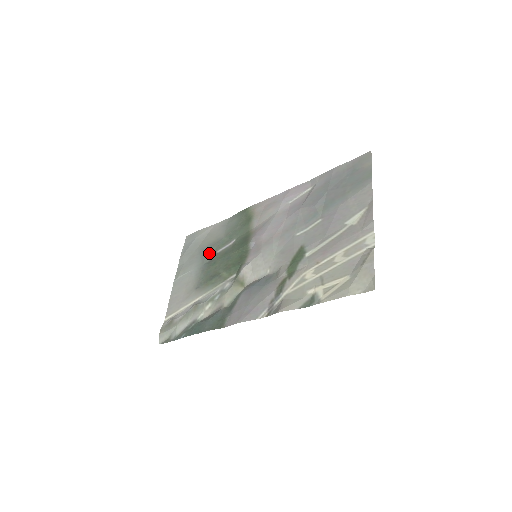
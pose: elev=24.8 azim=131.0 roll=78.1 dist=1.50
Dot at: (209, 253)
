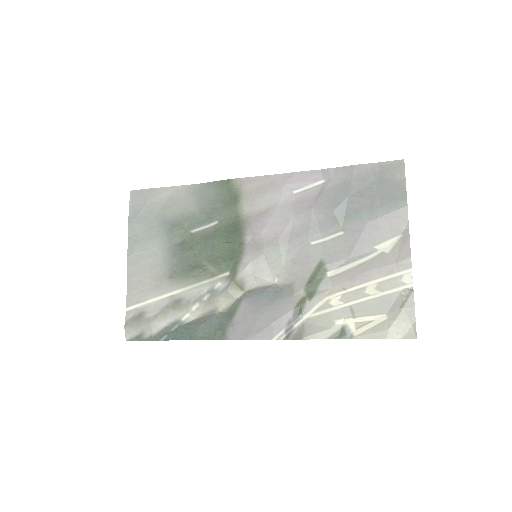
Dot at: (178, 230)
